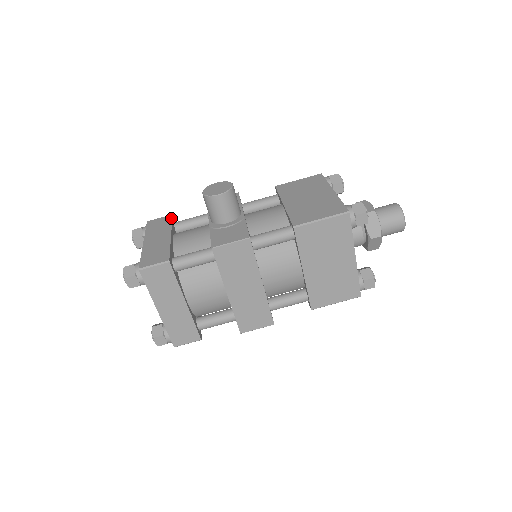
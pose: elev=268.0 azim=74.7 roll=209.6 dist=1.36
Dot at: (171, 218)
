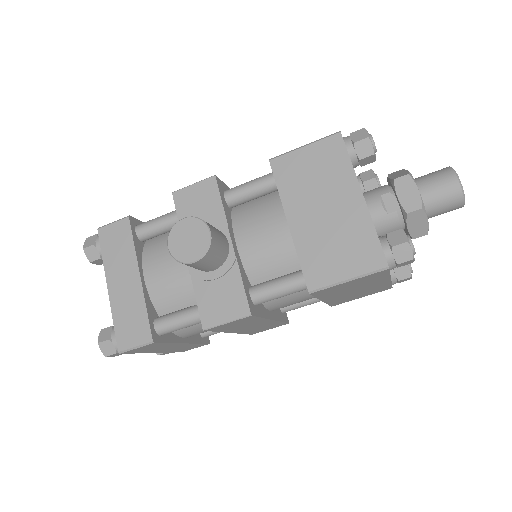
Dot at: (129, 228)
